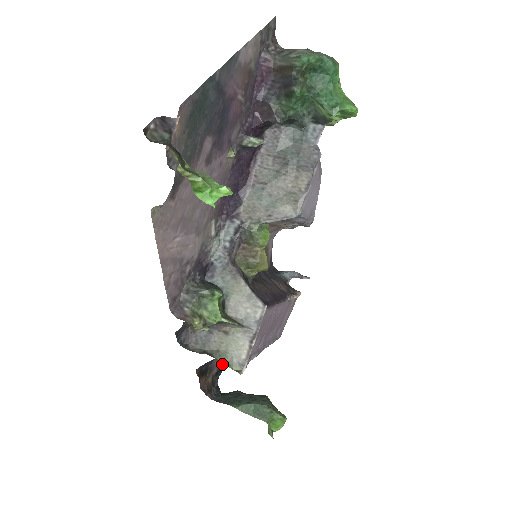
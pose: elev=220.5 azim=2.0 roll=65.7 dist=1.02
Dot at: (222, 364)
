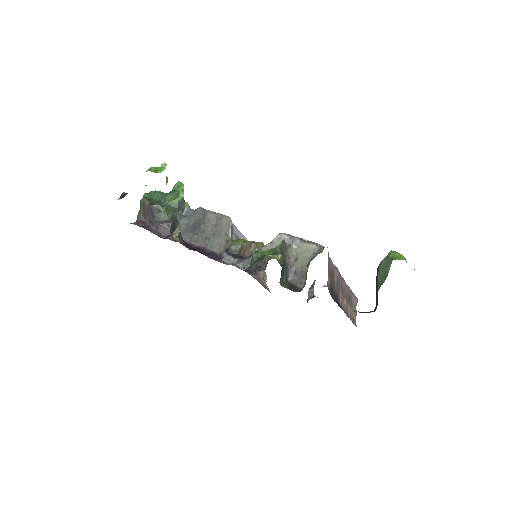
Dot at: occluded
